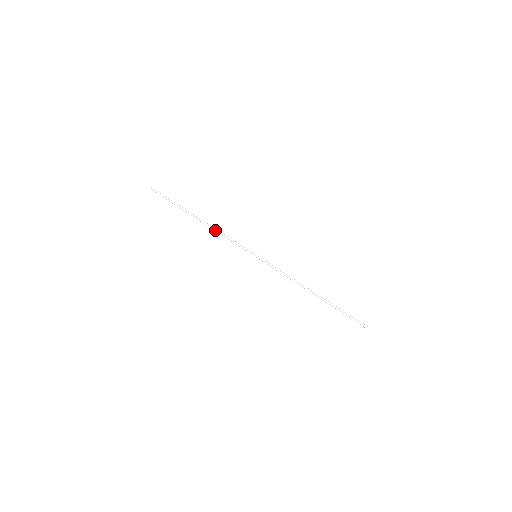
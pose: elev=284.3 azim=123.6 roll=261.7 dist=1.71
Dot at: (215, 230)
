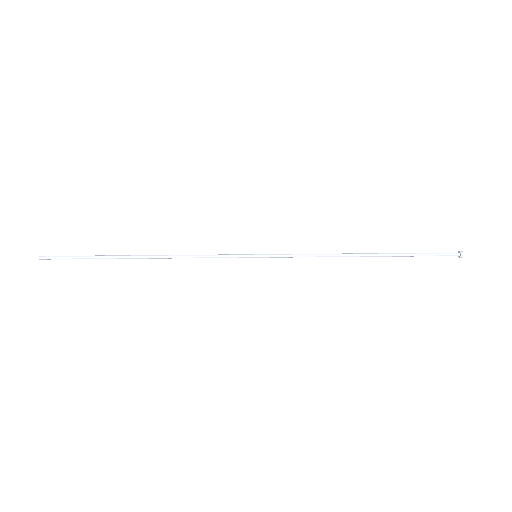
Dot at: (175, 256)
